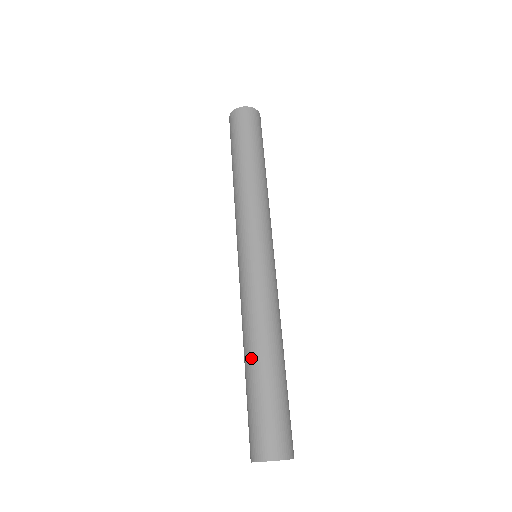
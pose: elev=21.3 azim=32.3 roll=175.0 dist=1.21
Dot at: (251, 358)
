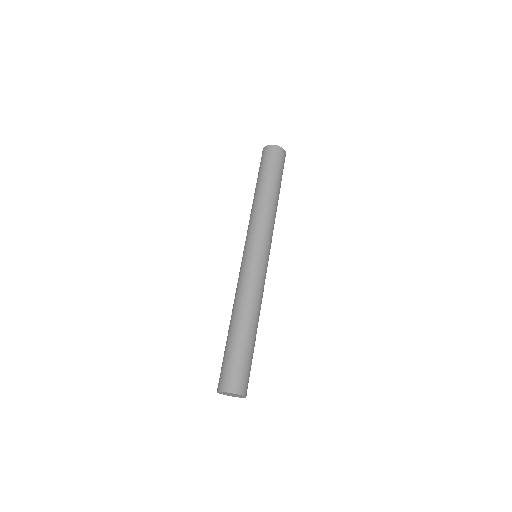
Dot at: (234, 324)
